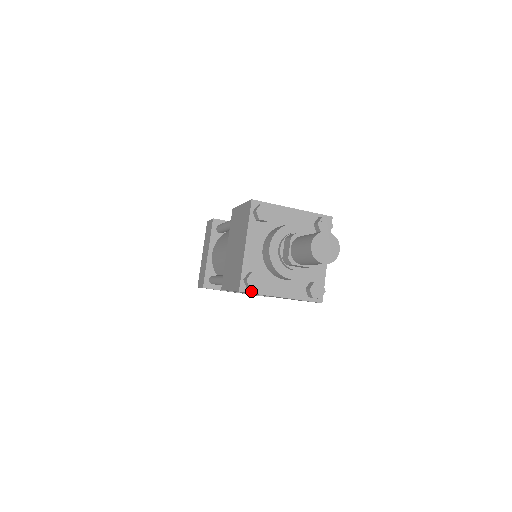
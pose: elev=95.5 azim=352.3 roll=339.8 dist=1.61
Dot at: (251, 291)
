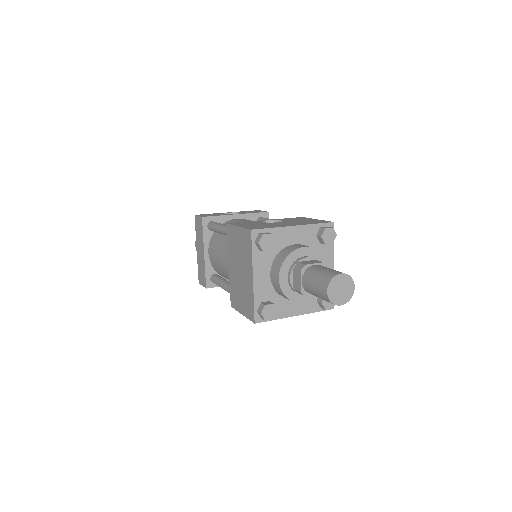
Dot at: occluded
